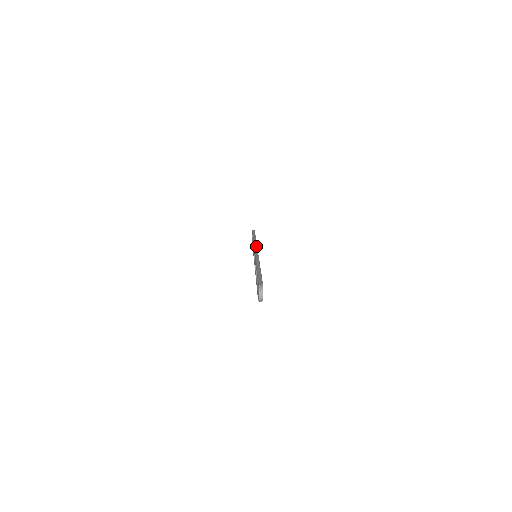
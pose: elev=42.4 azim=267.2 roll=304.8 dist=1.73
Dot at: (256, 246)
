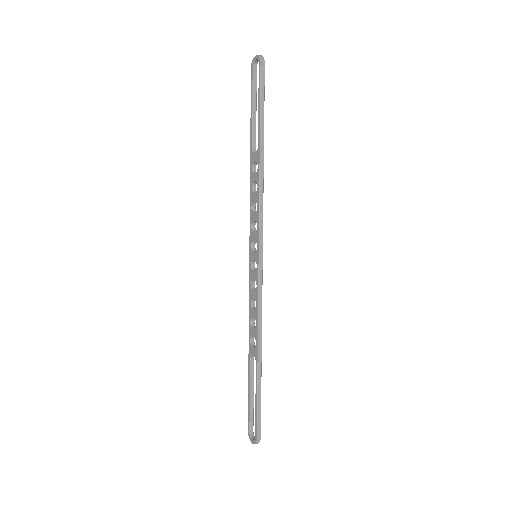
Dot at: (262, 231)
